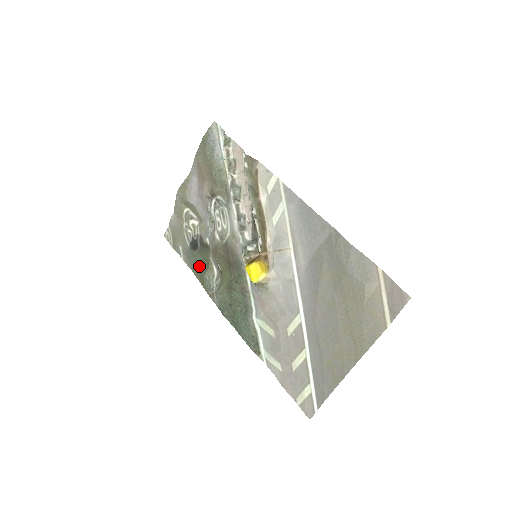
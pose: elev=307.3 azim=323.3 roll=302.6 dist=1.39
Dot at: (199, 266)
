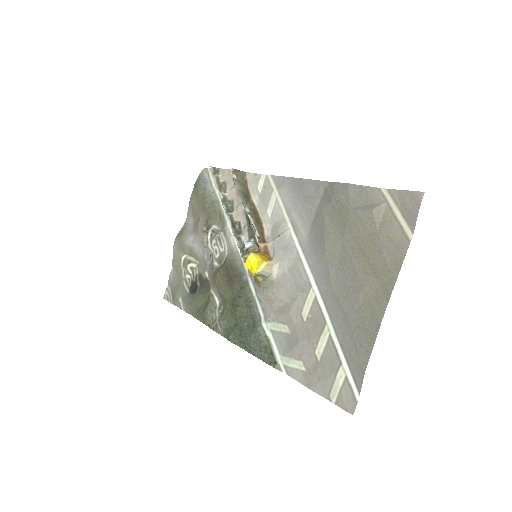
Dot at: (200, 306)
